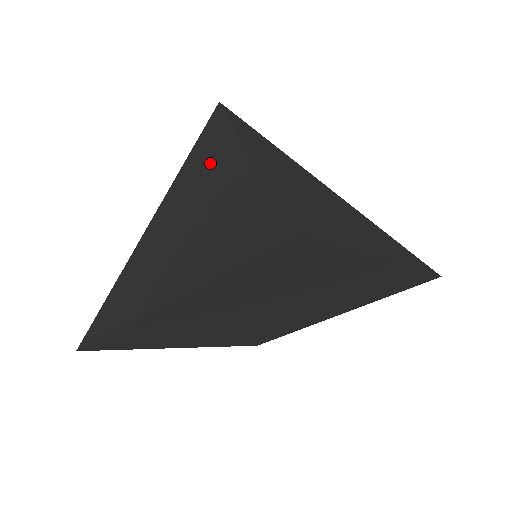
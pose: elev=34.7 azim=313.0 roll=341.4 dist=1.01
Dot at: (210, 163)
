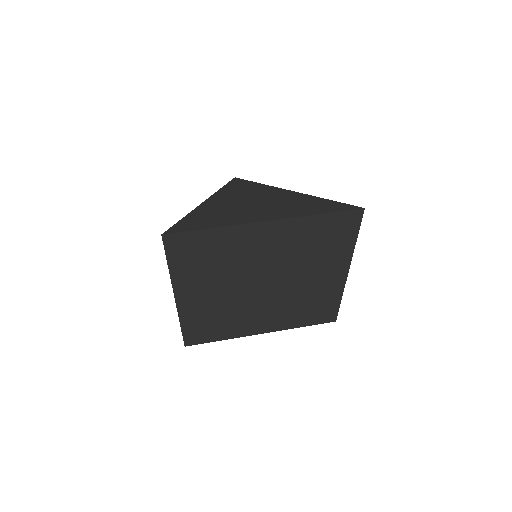
Dot at: occluded
